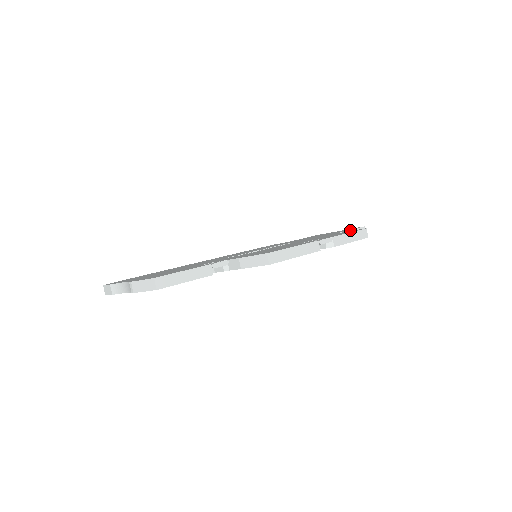
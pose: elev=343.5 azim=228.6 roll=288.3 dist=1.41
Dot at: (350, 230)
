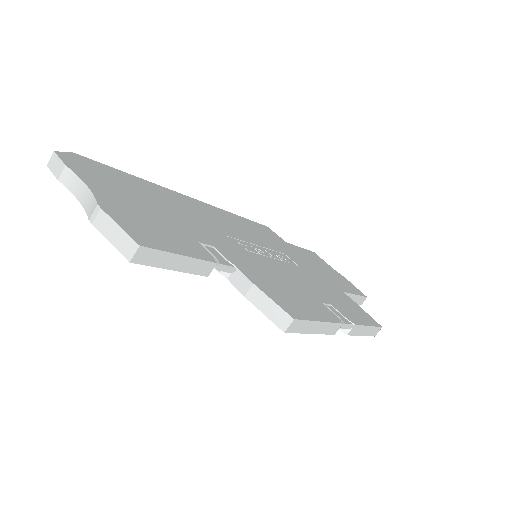
Dot at: (355, 294)
